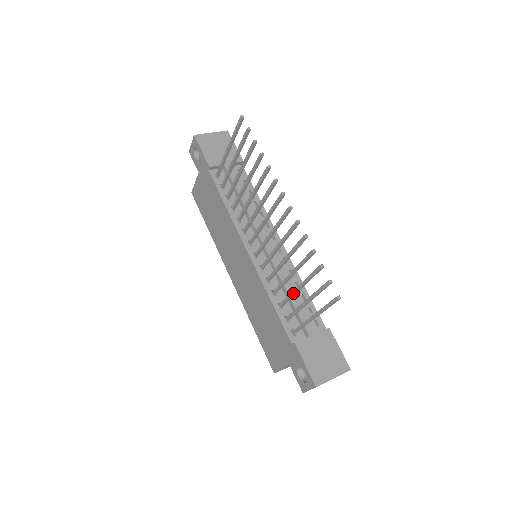
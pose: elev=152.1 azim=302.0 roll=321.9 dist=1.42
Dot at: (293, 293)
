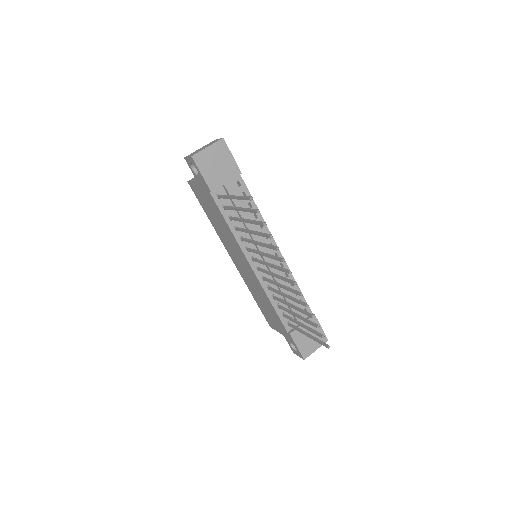
Dot at: (291, 314)
